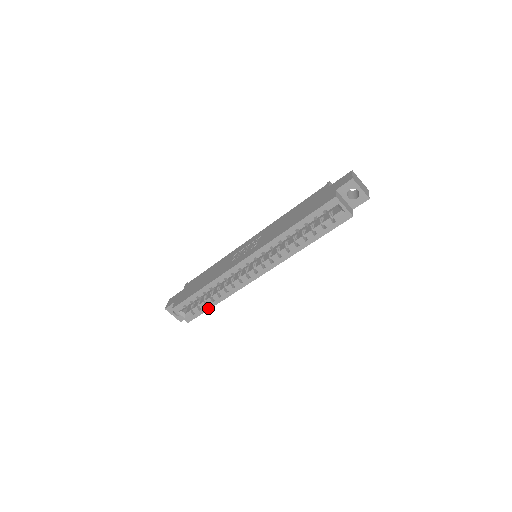
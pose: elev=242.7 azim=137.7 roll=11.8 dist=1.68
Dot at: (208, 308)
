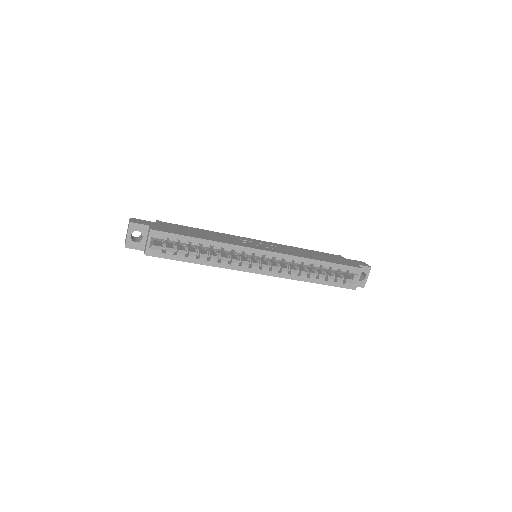
Dot at: (184, 260)
